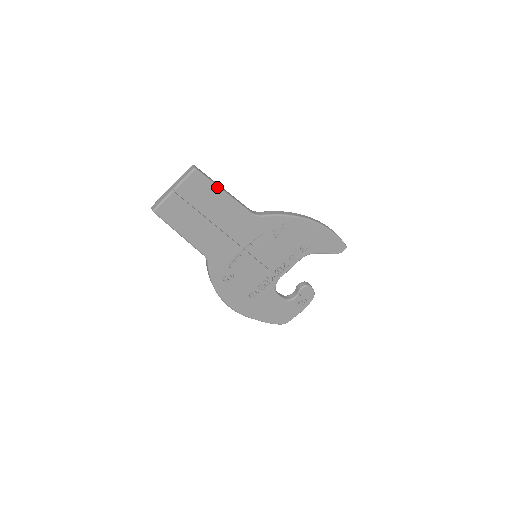
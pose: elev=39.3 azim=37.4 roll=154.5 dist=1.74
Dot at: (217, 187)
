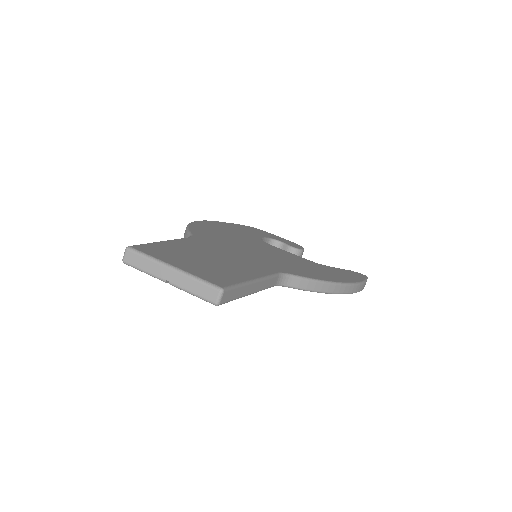
Dot at: (241, 297)
